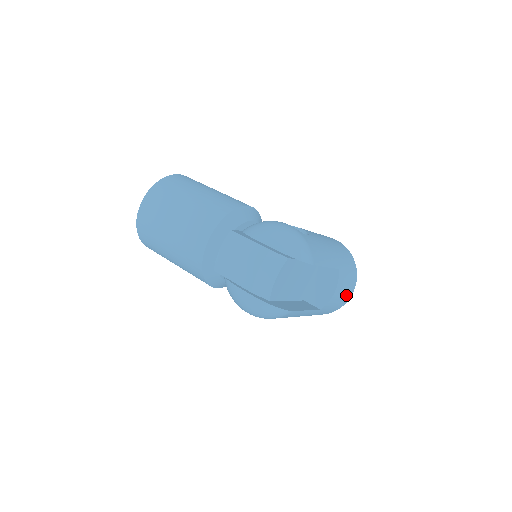
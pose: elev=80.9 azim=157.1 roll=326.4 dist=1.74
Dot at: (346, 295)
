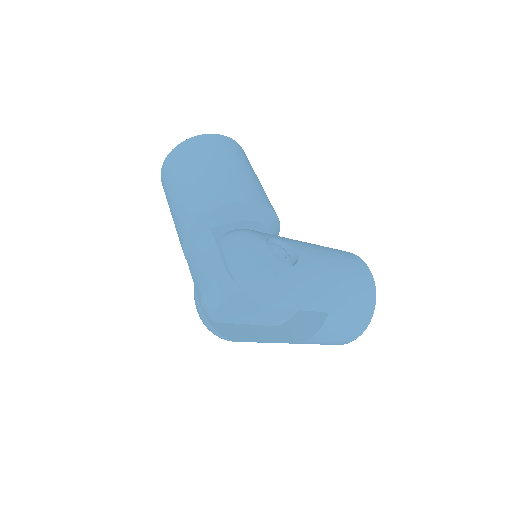
Dot at: (344, 338)
